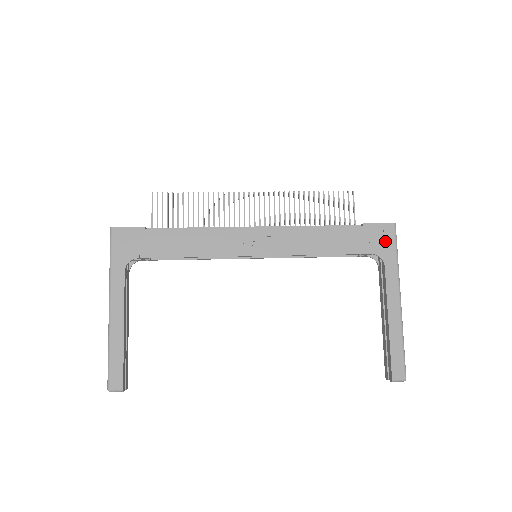
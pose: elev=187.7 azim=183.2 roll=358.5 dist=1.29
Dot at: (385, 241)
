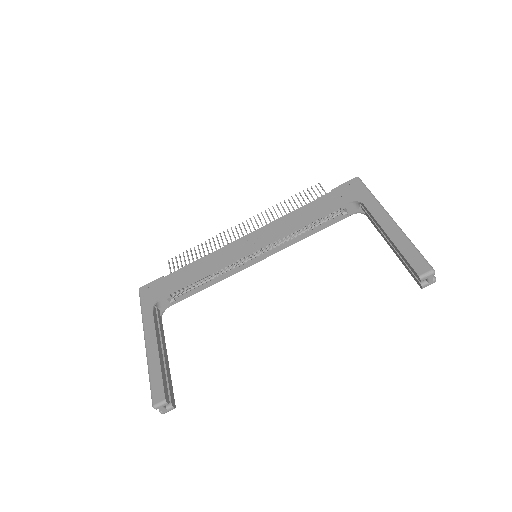
Dot at: (355, 190)
